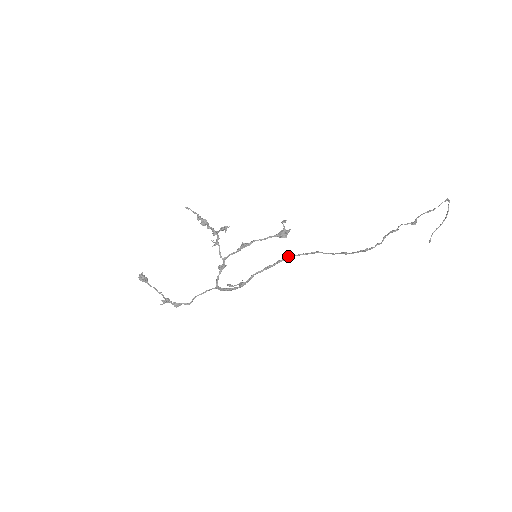
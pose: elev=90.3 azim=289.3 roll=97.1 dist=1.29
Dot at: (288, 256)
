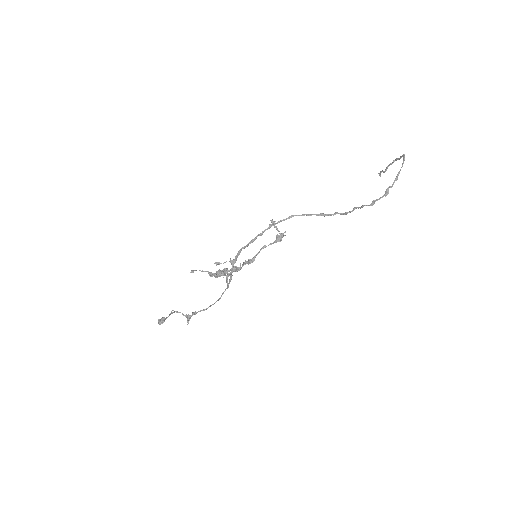
Dot at: (268, 228)
